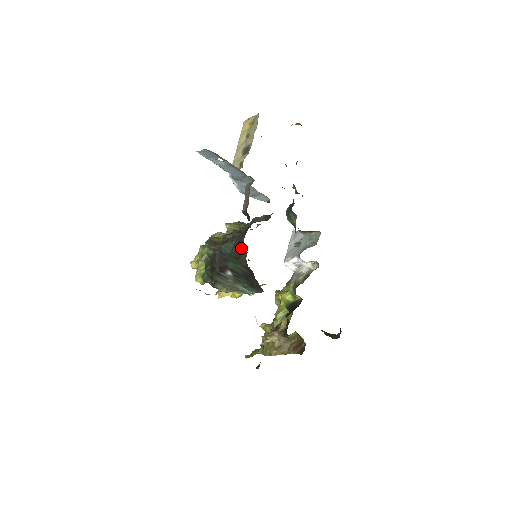
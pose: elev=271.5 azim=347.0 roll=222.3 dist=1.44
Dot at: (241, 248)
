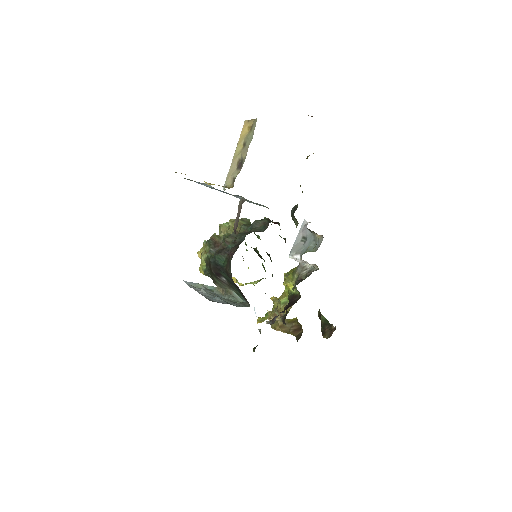
Dot at: (229, 268)
